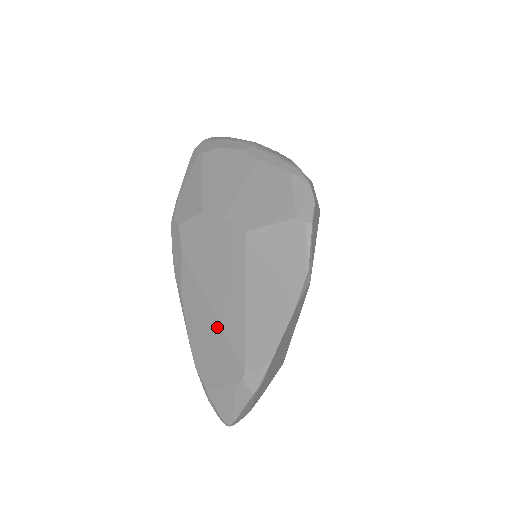
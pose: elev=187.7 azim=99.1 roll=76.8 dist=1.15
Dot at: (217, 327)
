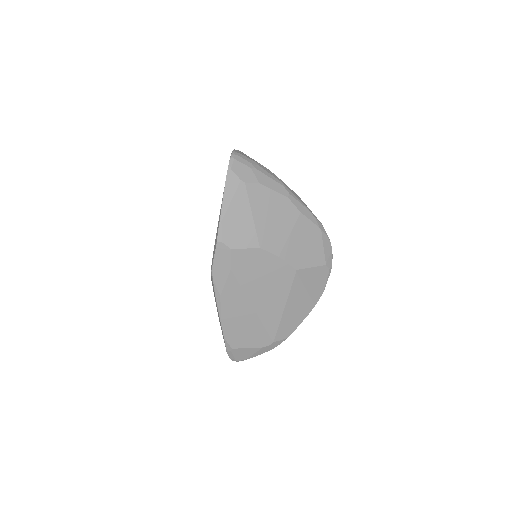
Dot at: (256, 319)
